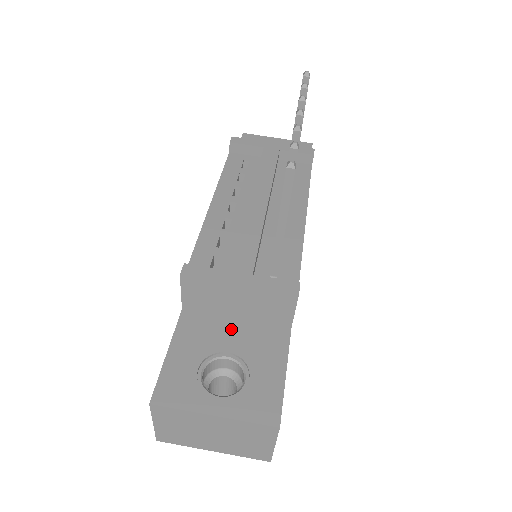
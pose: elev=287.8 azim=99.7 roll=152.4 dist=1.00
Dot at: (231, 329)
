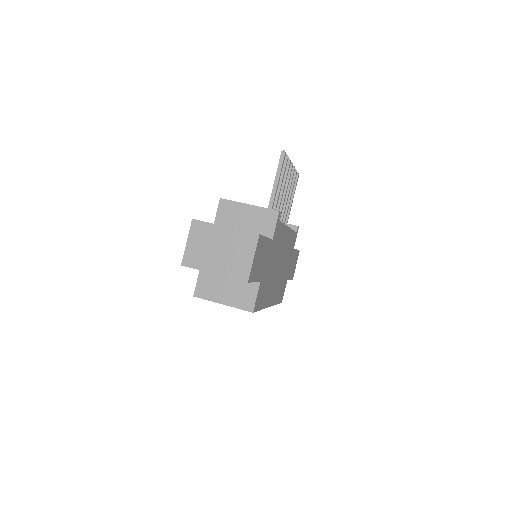
Dot at: occluded
